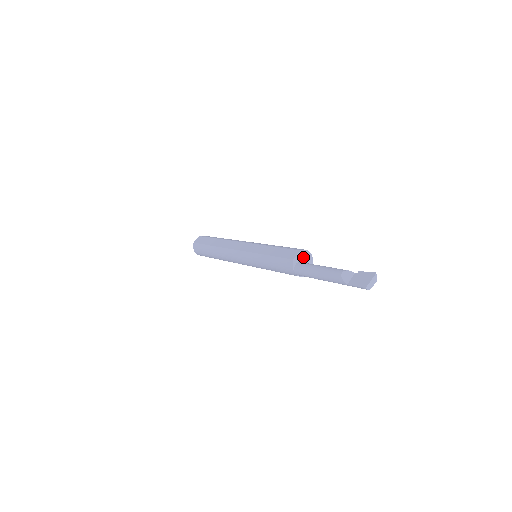
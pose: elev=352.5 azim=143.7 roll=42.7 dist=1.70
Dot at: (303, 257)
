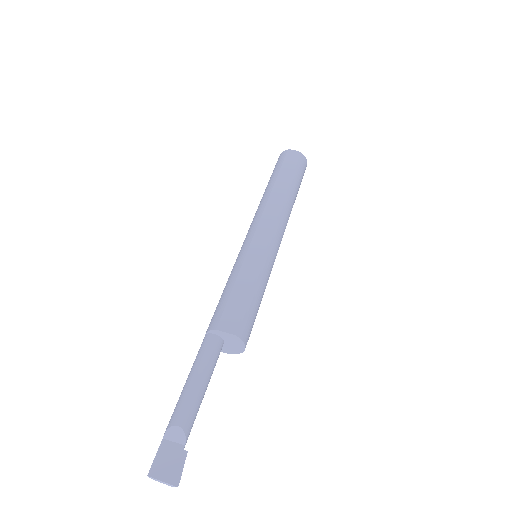
Dot at: (232, 340)
